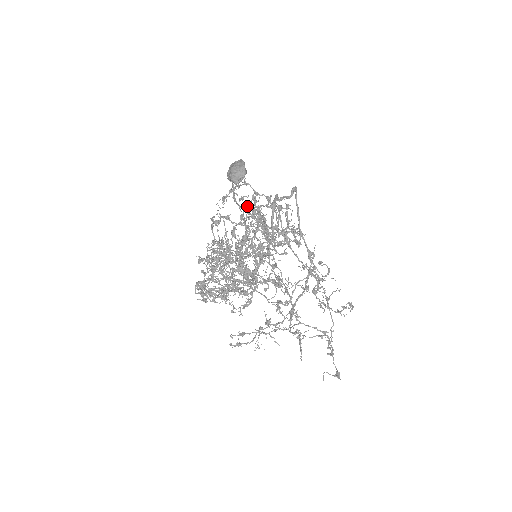
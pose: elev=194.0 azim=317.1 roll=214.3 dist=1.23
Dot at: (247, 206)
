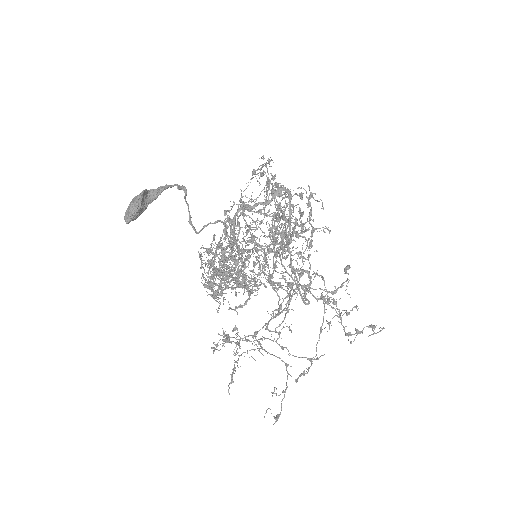
Dot at: (277, 187)
